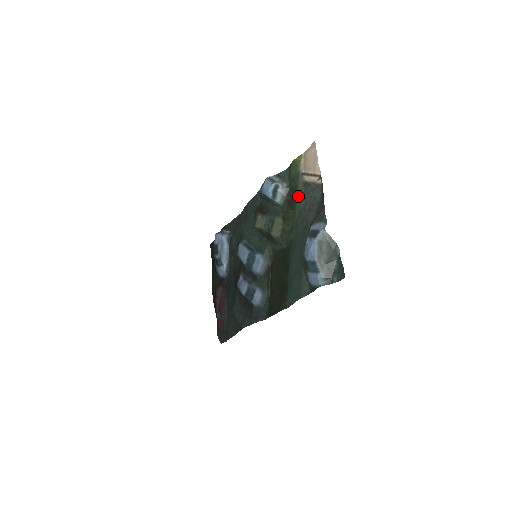
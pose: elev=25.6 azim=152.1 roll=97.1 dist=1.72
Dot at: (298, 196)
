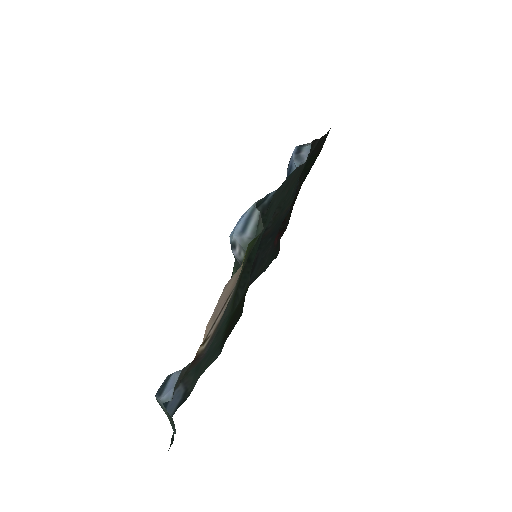
Dot at: (233, 296)
